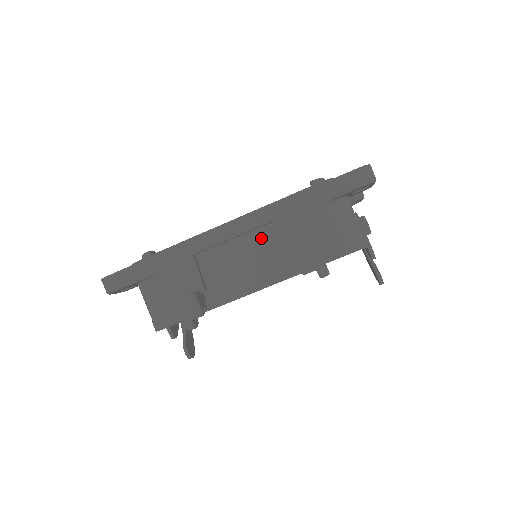
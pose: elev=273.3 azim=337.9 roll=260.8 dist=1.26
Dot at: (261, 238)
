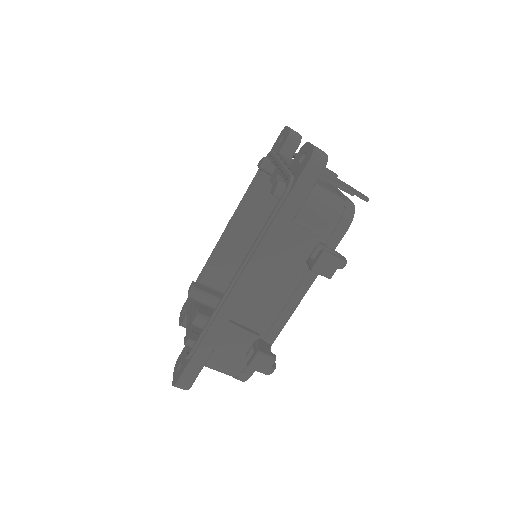
Dot at: (270, 270)
